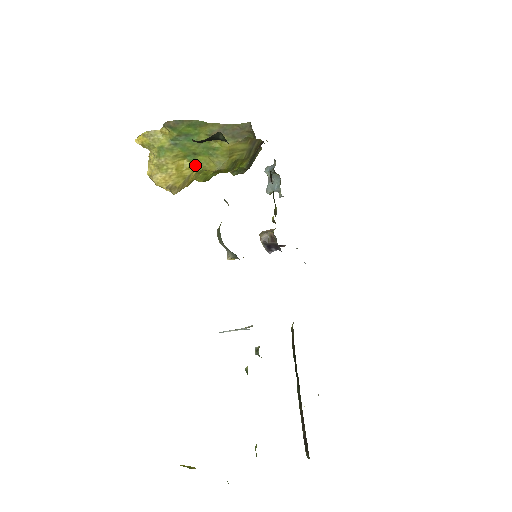
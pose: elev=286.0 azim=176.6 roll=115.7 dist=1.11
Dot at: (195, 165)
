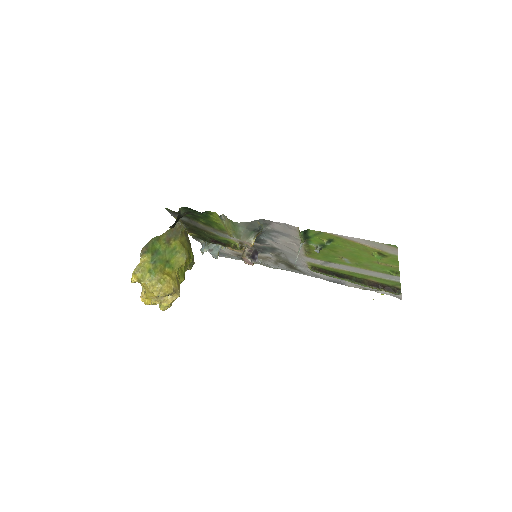
Dot at: (173, 269)
